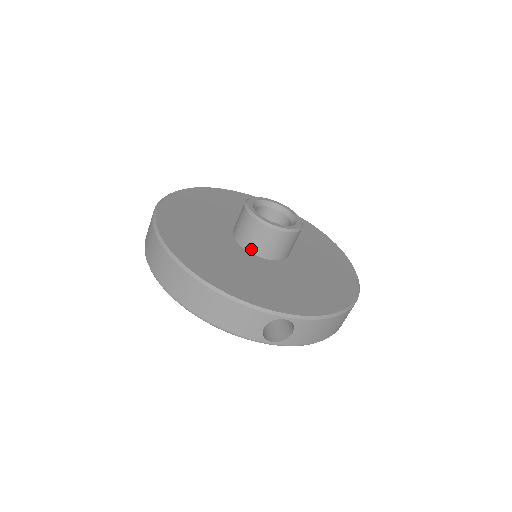
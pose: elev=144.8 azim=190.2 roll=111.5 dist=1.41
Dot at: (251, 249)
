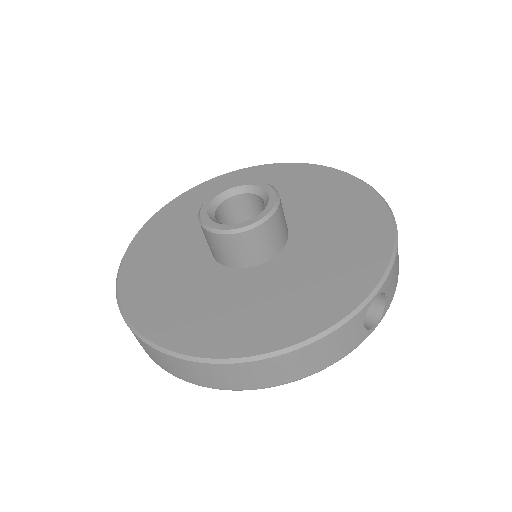
Dot at: (257, 261)
